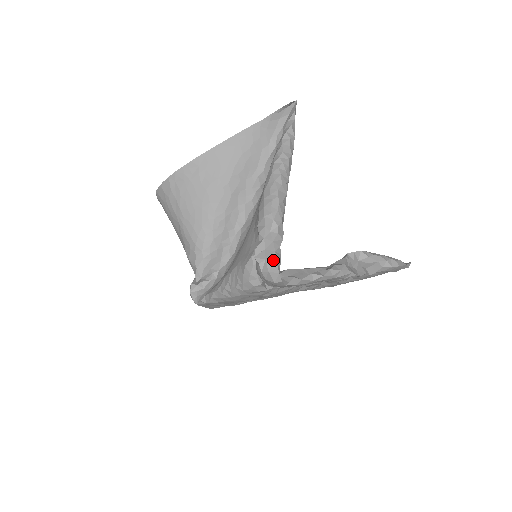
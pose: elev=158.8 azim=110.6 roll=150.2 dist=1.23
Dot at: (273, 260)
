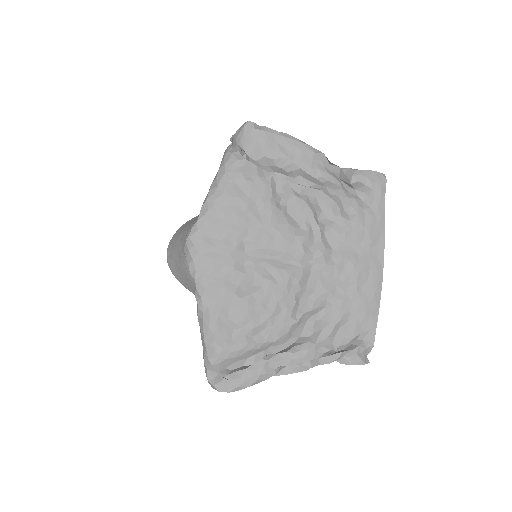
Dot at: occluded
